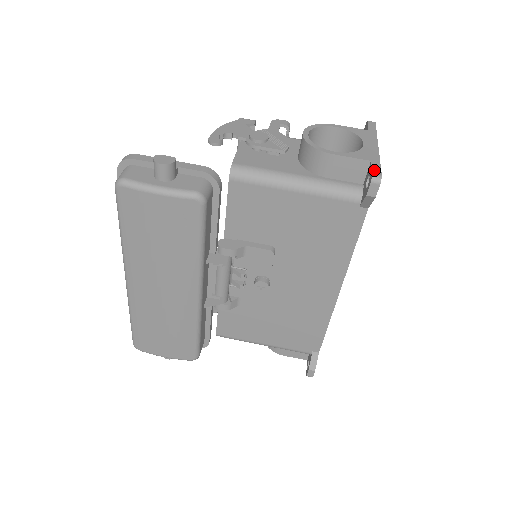
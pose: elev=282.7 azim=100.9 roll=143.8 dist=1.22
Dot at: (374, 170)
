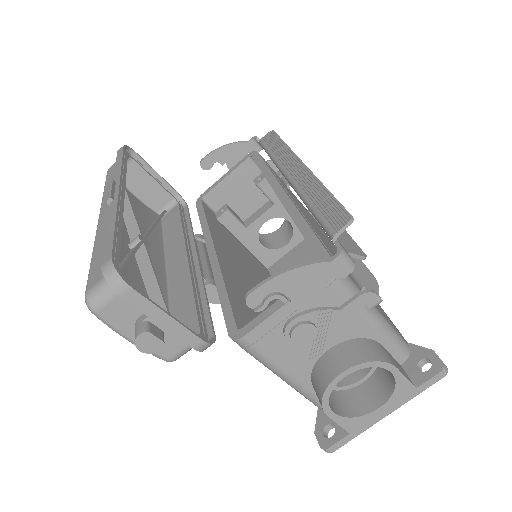
Dot at: (335, 446)
